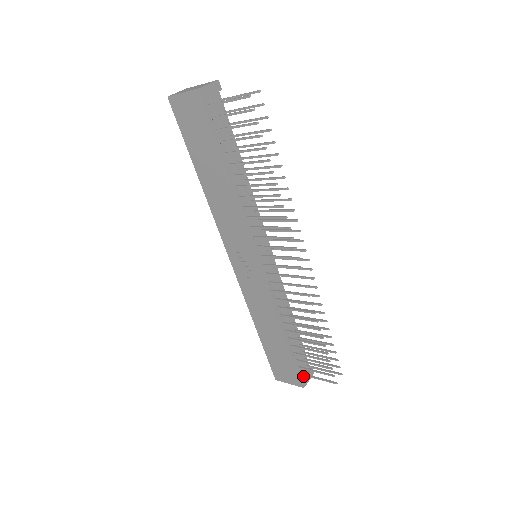
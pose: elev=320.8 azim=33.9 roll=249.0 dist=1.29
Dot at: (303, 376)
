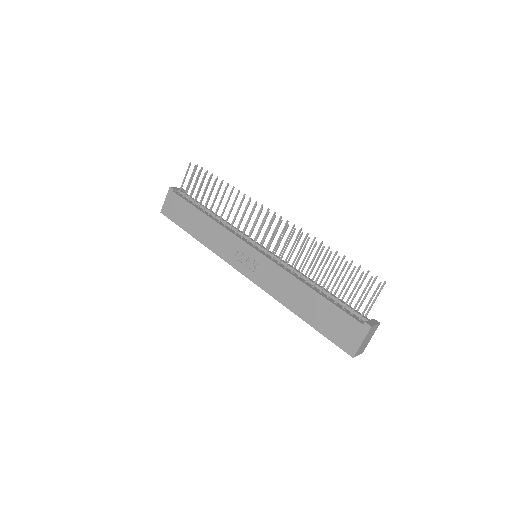
Dot at: occluded
